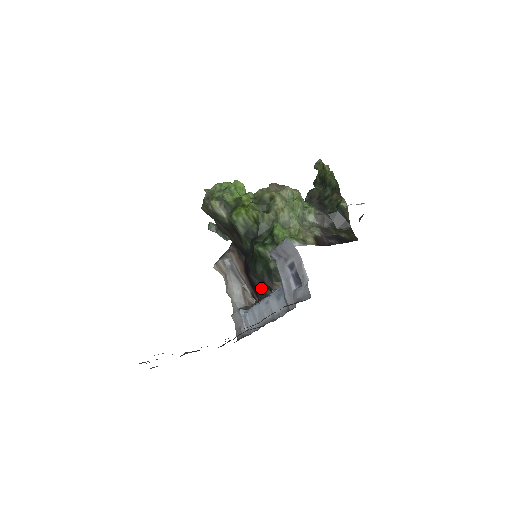
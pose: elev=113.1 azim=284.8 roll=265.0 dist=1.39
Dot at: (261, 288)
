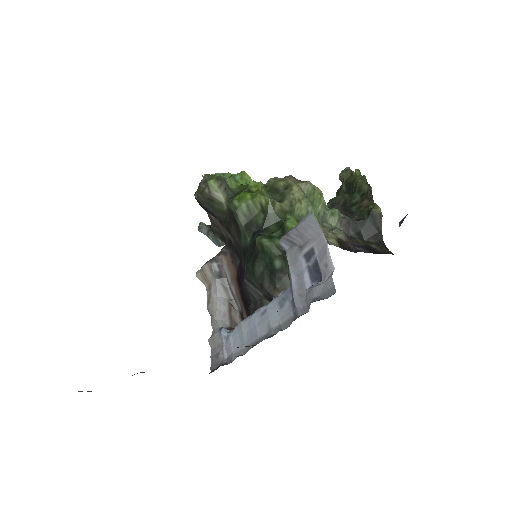
Dot at: (256, 299)
